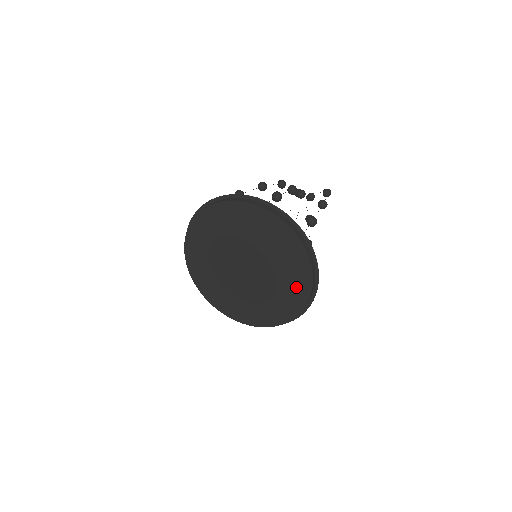
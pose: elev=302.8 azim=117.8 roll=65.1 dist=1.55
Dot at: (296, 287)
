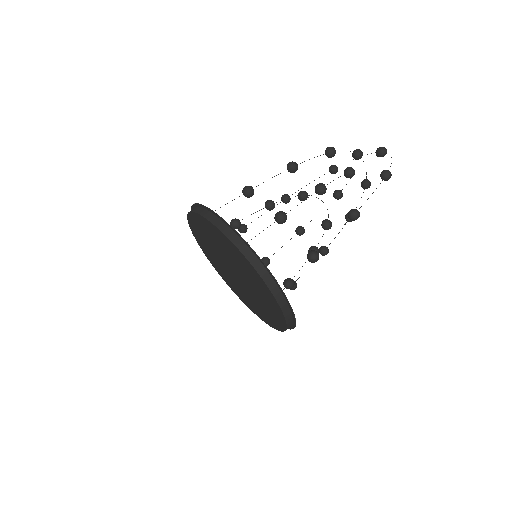
Dot at: (274, 317)
